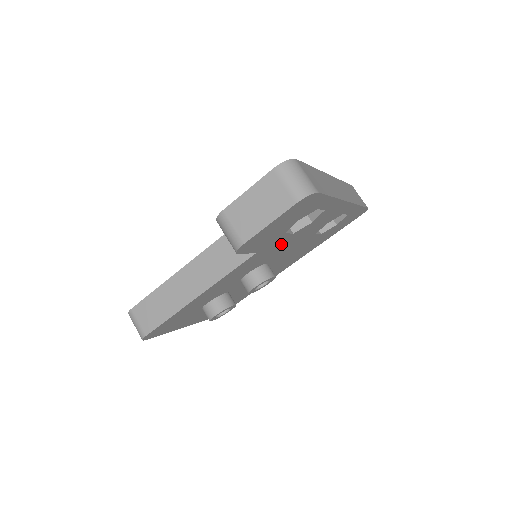
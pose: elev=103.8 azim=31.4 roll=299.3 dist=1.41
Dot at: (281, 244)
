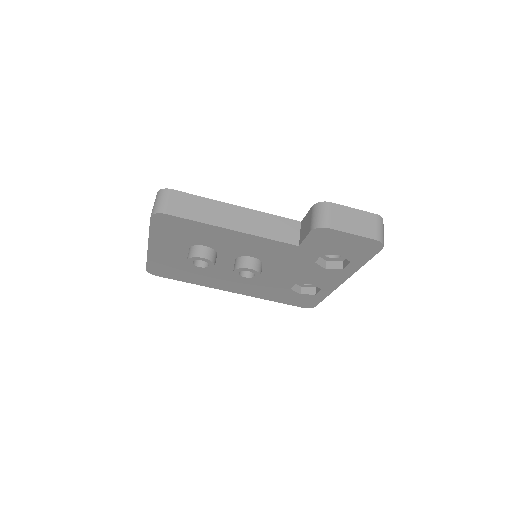
Dot at: (299, 261)
